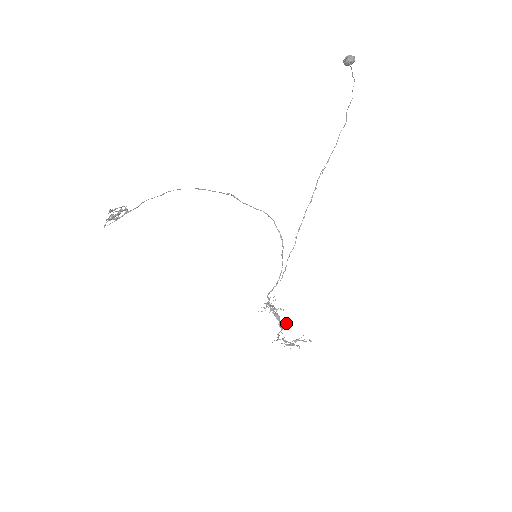
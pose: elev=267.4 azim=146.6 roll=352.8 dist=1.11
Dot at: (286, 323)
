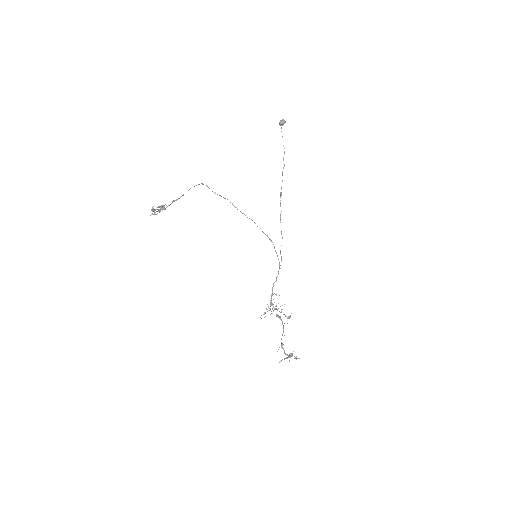
Dot at: occluded
